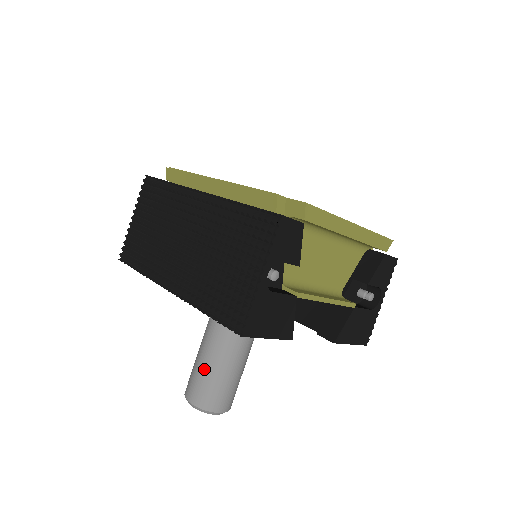
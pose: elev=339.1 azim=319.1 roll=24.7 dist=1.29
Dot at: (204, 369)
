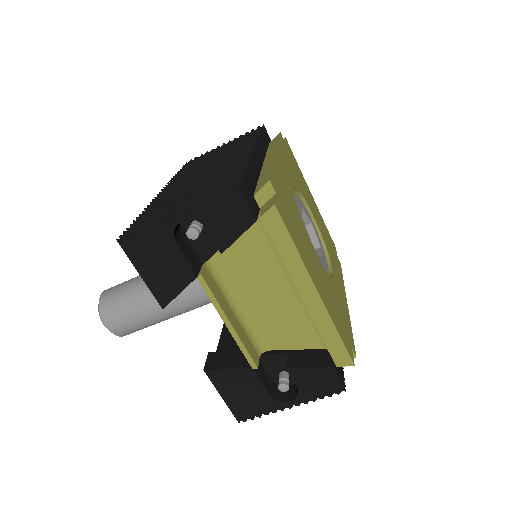
Dot at: (131, 283)
